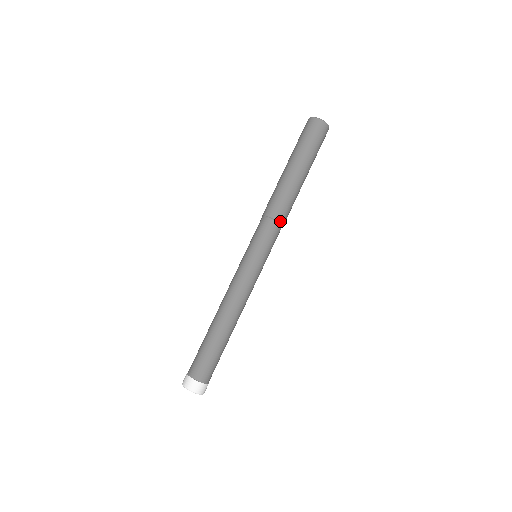
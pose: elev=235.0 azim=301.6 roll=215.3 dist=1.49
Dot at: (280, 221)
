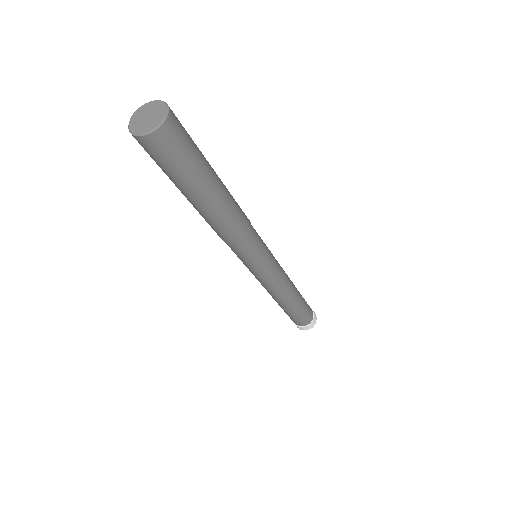
Dot at: (237, 243)
